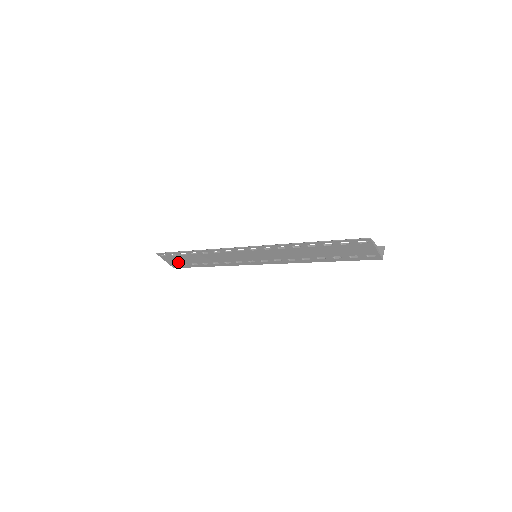
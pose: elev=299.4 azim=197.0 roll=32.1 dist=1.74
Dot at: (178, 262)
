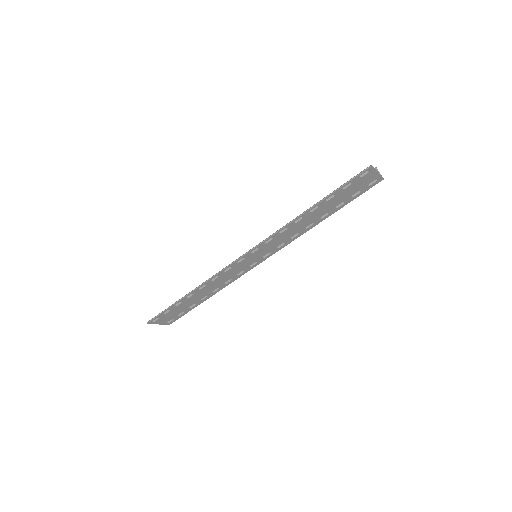
Dot at: (173, 316)
